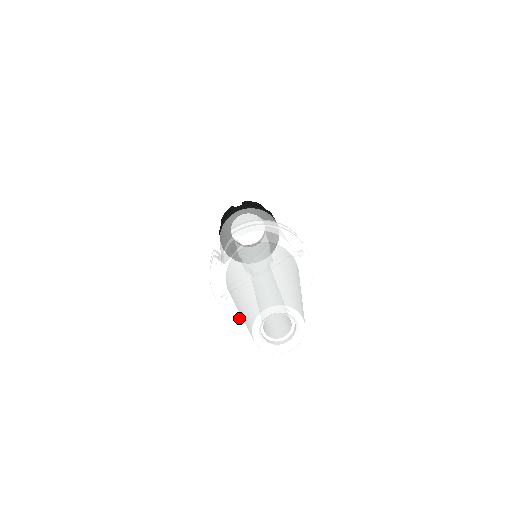
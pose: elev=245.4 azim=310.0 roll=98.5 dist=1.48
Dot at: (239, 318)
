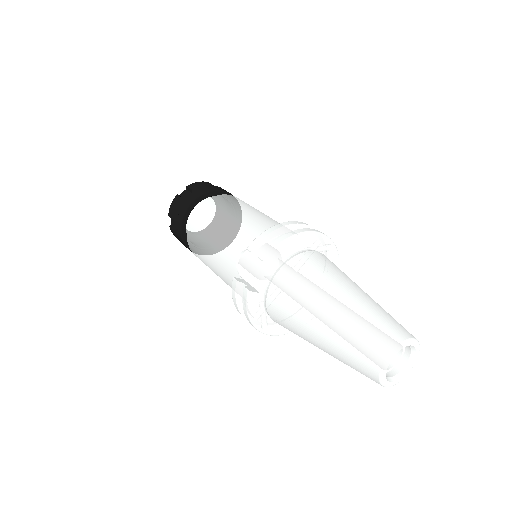
Dot at: occluded
